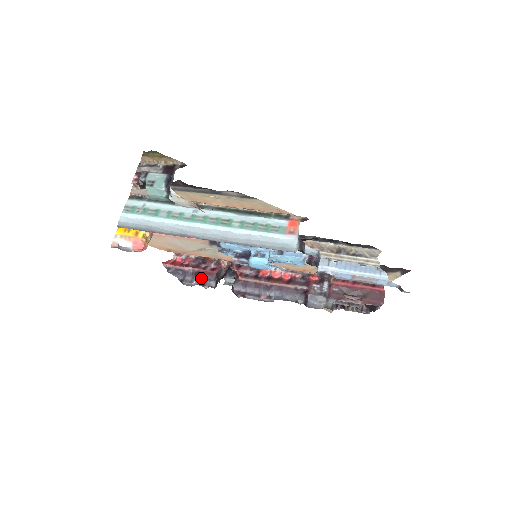
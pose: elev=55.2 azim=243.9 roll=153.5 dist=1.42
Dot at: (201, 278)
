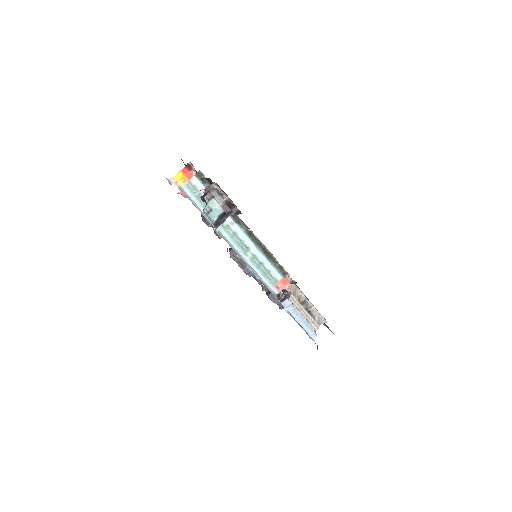
Dot at: occluded
